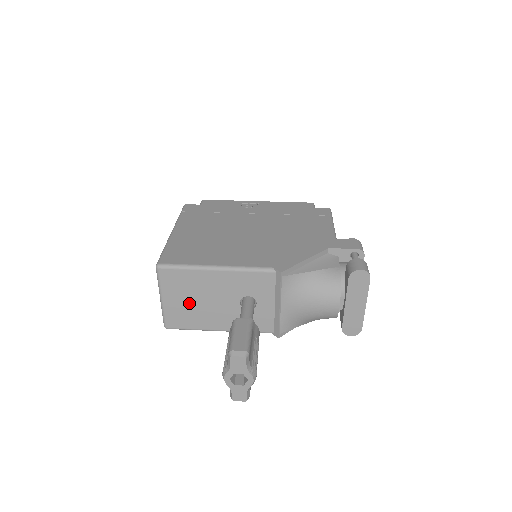
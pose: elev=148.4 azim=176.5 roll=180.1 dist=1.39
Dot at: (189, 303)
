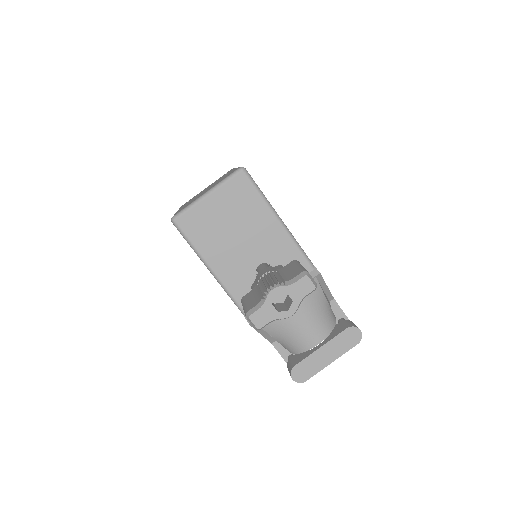
Dot at: (223, 222)
